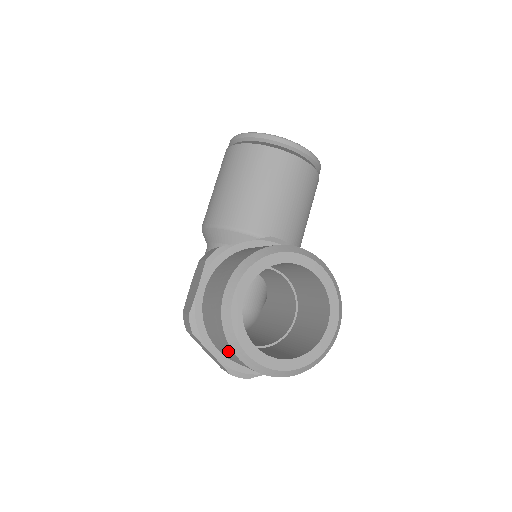
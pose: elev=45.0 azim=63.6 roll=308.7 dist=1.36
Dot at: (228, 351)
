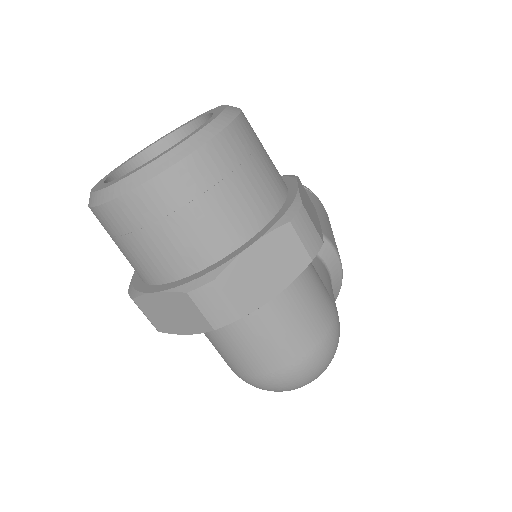
Dot at: (117, 230)
